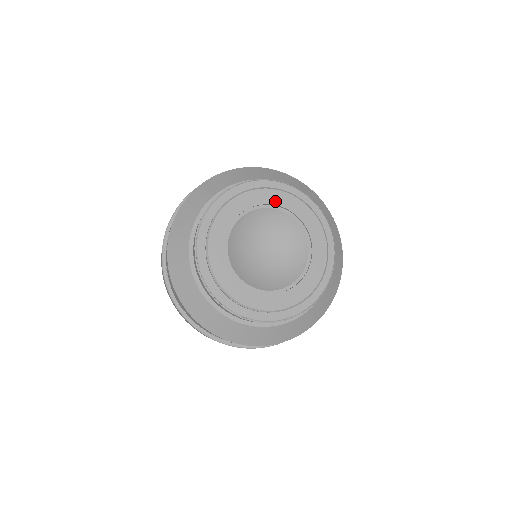
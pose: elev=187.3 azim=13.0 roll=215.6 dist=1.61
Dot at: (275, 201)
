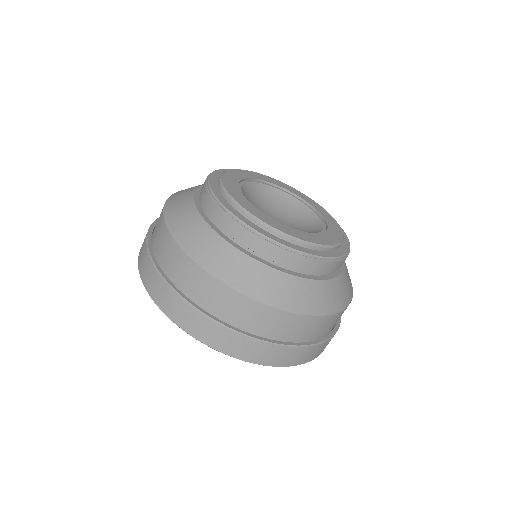
Dot at: (318, 209)
